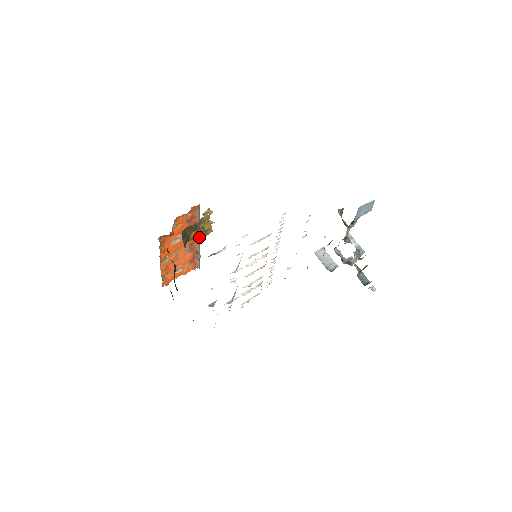
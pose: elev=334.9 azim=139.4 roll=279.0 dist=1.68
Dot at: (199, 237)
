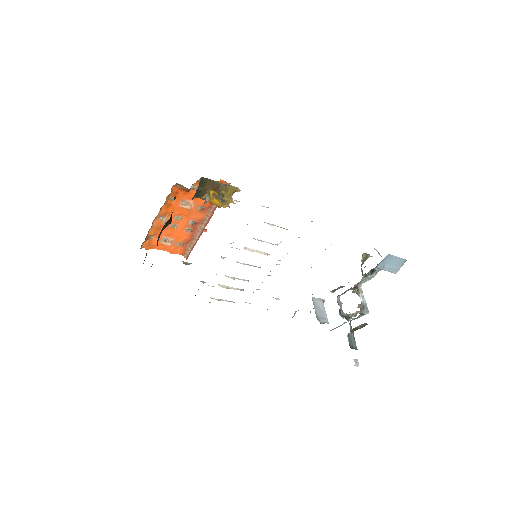
Dot at: (213, 203)
